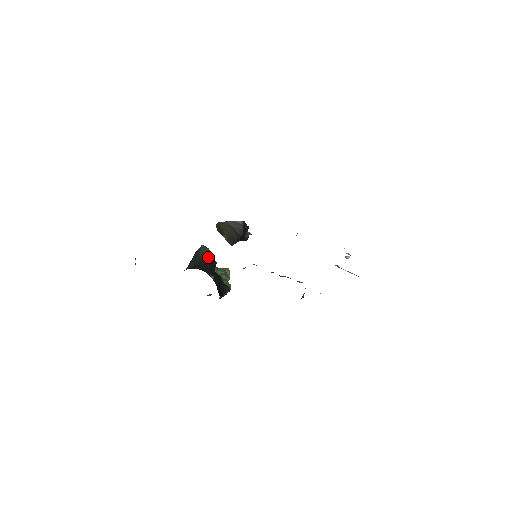
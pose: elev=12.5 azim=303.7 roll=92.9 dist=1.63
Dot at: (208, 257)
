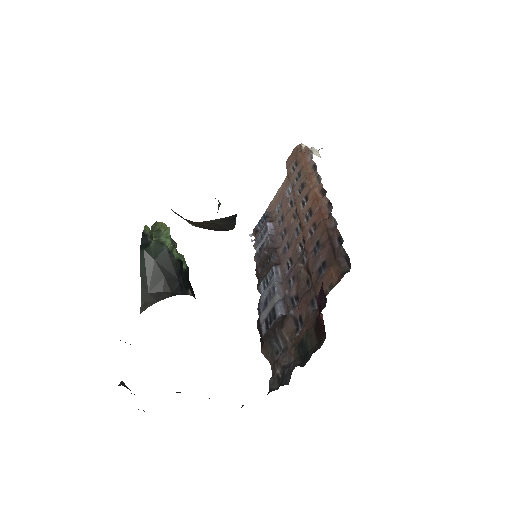
Dot at: (173, 263)
